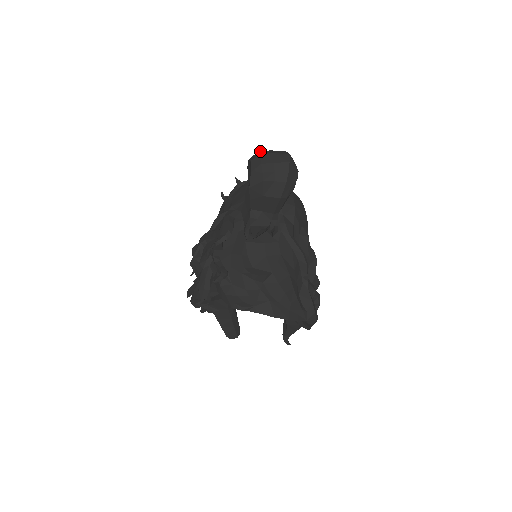
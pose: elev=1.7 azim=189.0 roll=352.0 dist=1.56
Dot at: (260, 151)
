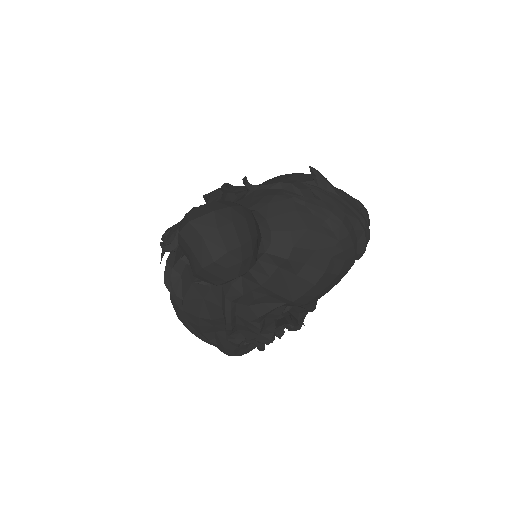
Dot at: (210, 214)
